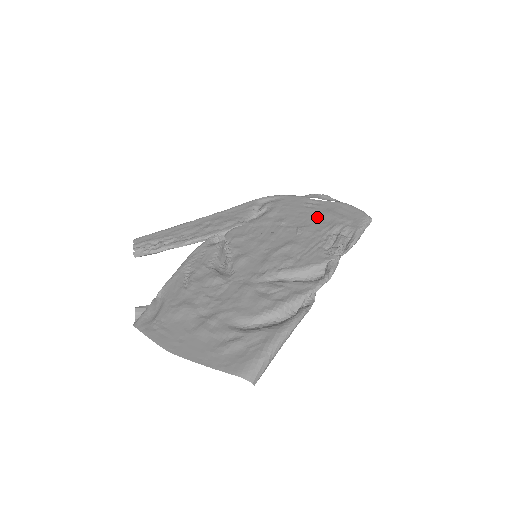
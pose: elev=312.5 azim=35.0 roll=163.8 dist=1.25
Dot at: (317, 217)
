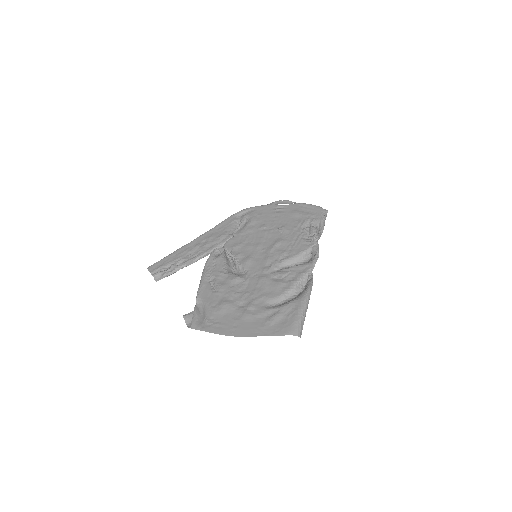
Dot at: (288, 218)
